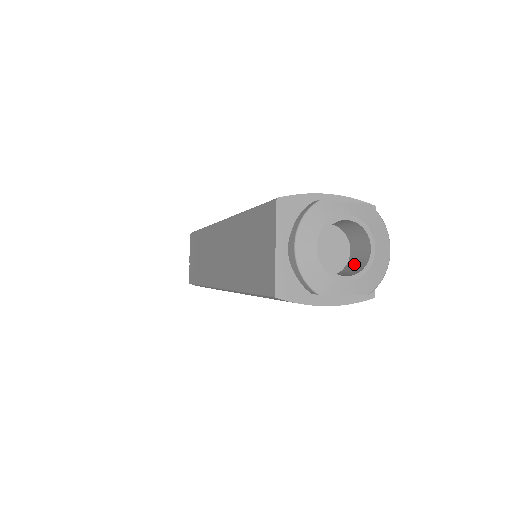
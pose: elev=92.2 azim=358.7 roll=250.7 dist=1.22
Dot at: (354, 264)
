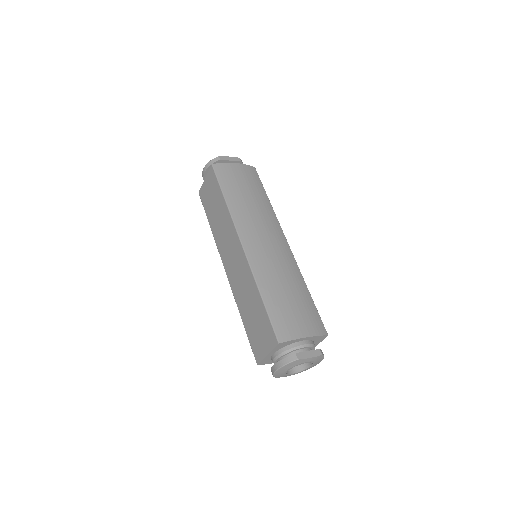
Dot at: occluded
